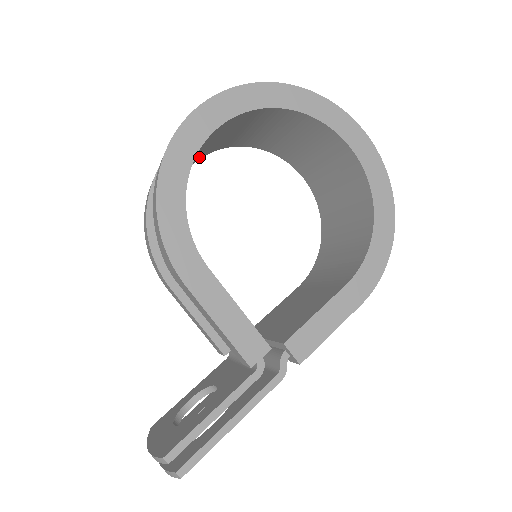
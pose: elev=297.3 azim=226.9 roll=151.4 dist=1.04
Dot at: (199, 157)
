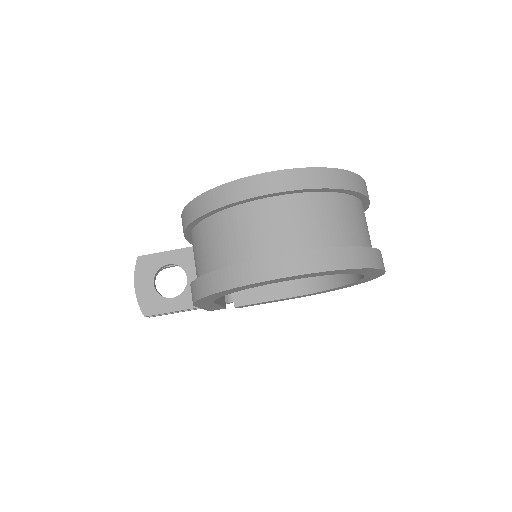
Dot at: occluded
